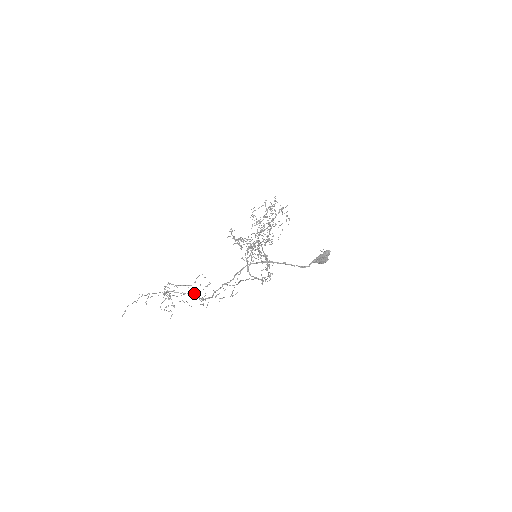
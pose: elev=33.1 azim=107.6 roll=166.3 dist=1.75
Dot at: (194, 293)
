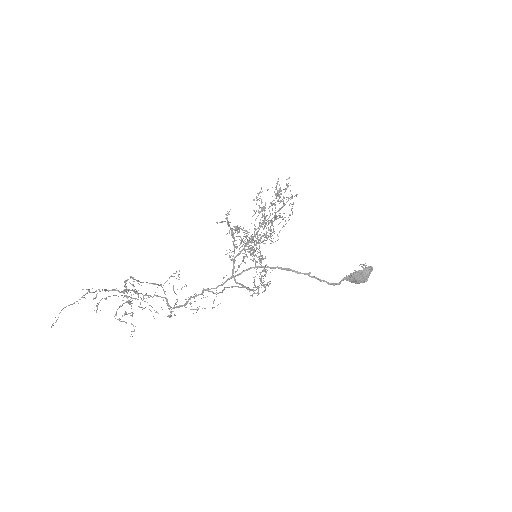
Dot at: (162, 297)
